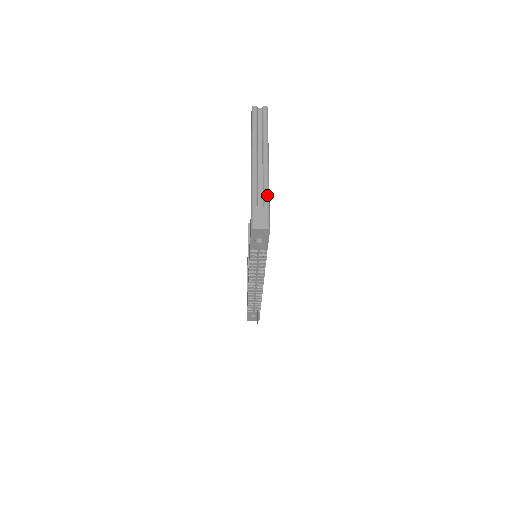
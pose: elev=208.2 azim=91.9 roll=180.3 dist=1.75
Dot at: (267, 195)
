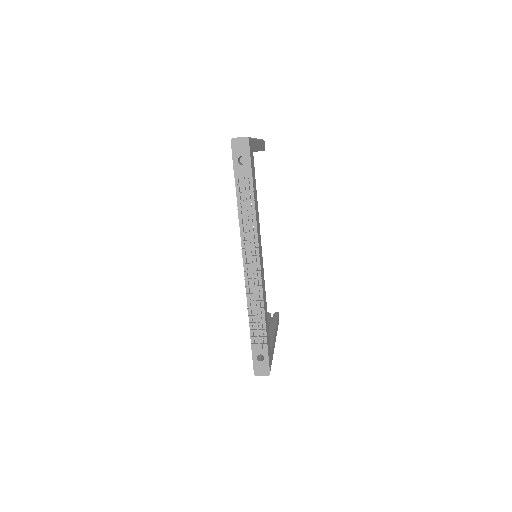
Dot at: occluded
